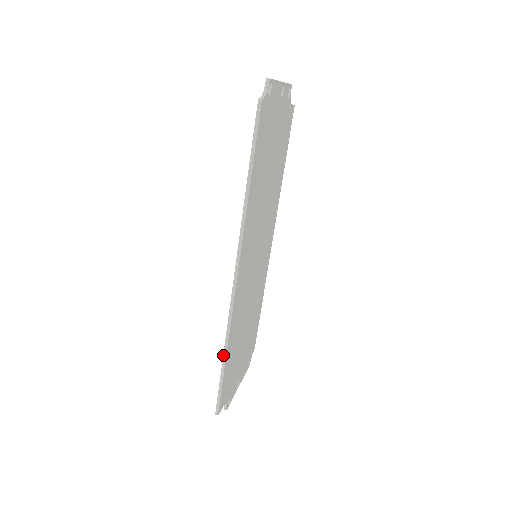
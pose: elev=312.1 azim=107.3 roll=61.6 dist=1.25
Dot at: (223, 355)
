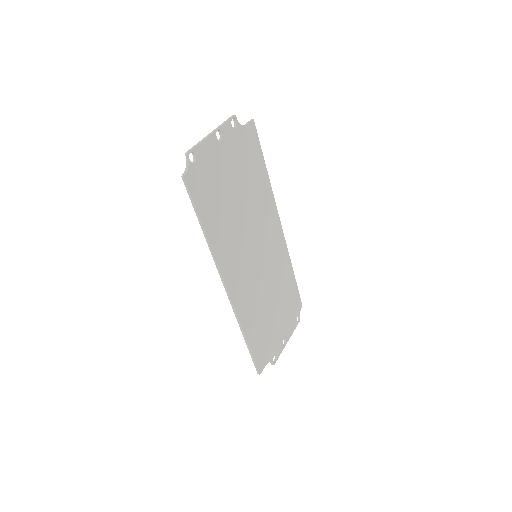
Dot at: (244, 339)
